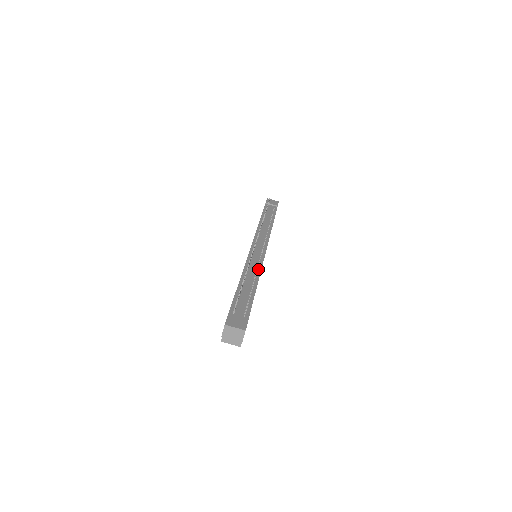
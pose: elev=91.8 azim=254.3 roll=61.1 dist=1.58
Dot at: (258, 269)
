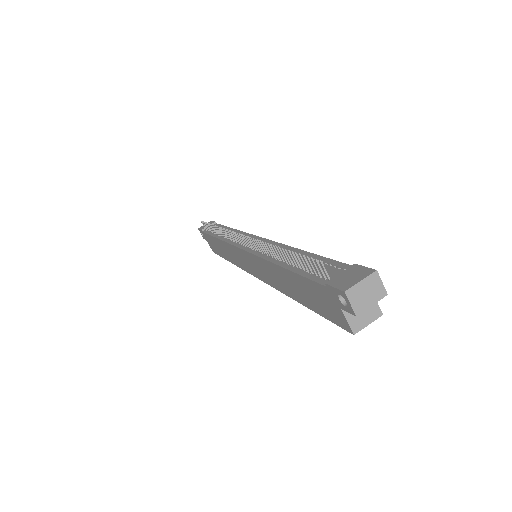
Dot at: (280, 247)
